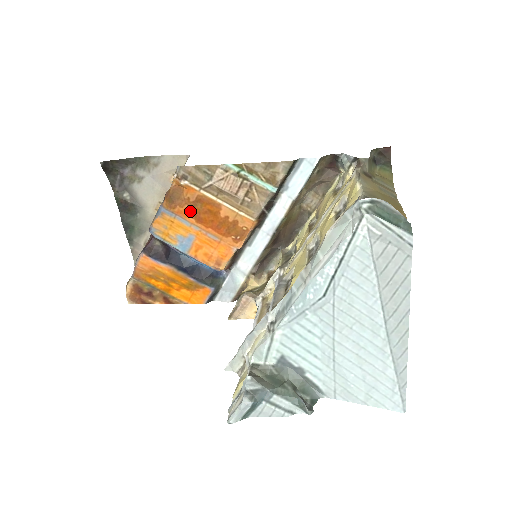
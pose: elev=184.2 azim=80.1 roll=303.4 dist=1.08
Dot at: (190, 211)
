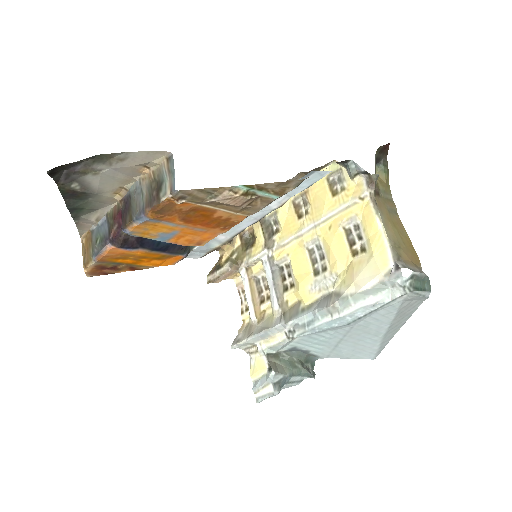
Dot at: (180, 217)
